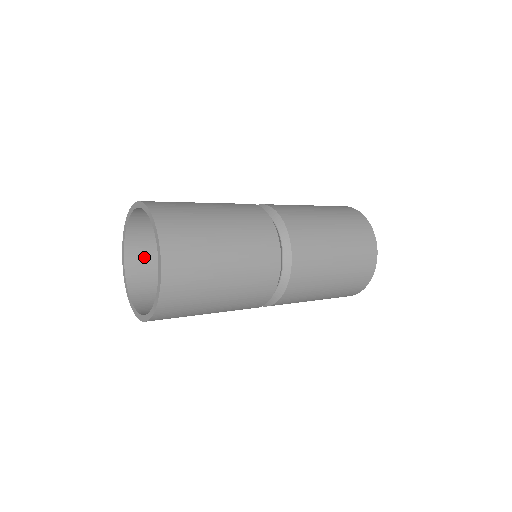
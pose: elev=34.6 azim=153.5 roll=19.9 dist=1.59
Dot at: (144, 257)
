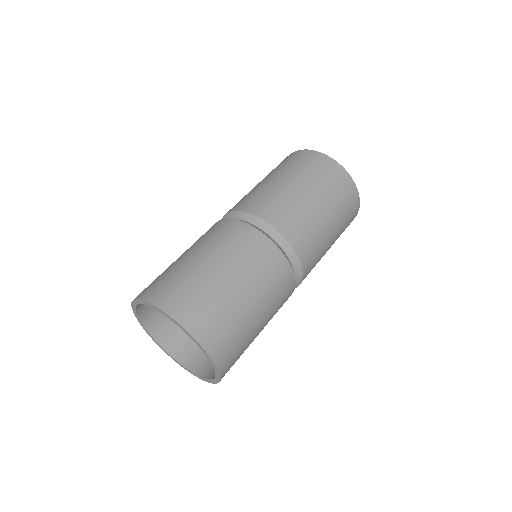
Dot at: occluded
